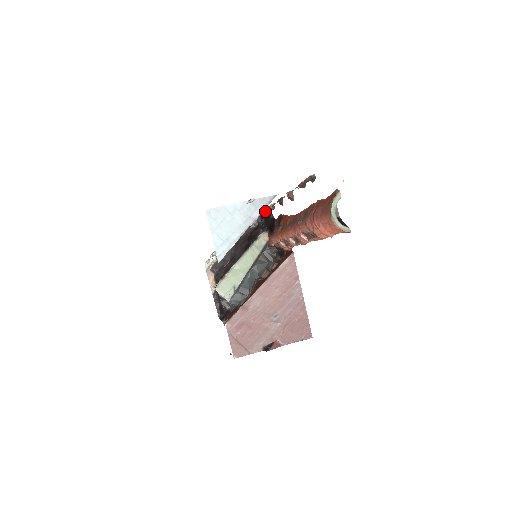
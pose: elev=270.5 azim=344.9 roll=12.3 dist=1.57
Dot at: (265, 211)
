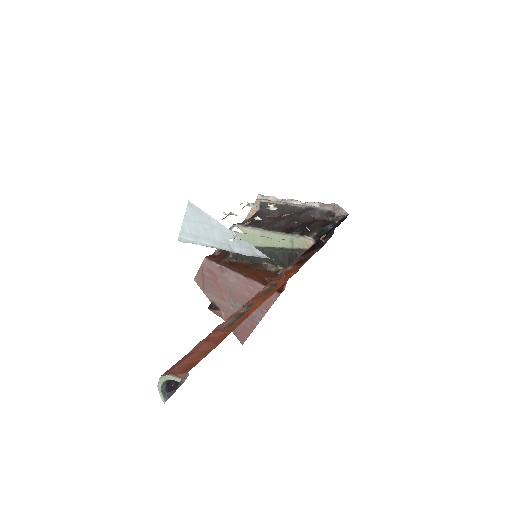
Dot at: (337, 225)
